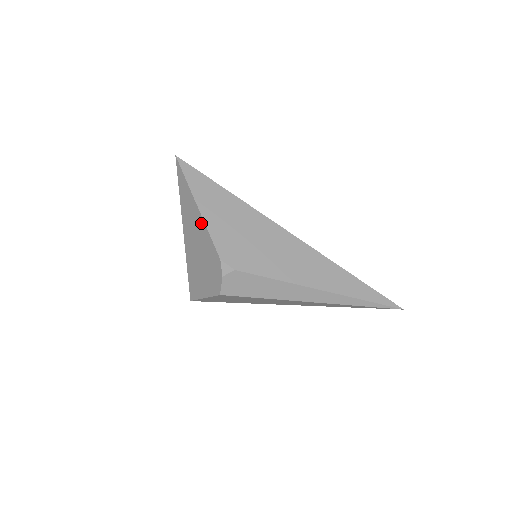
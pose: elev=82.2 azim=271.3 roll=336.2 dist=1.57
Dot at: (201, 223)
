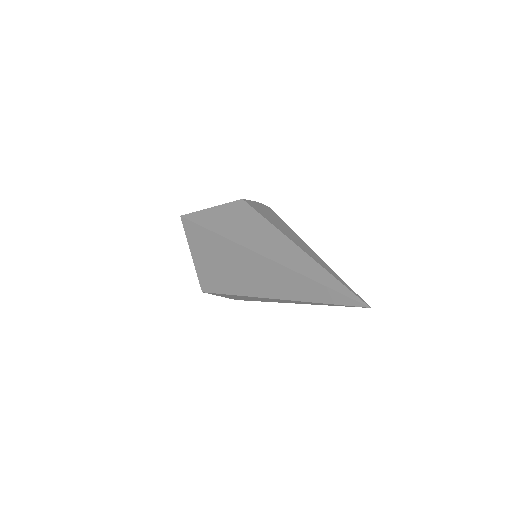
Dot at: occluded
